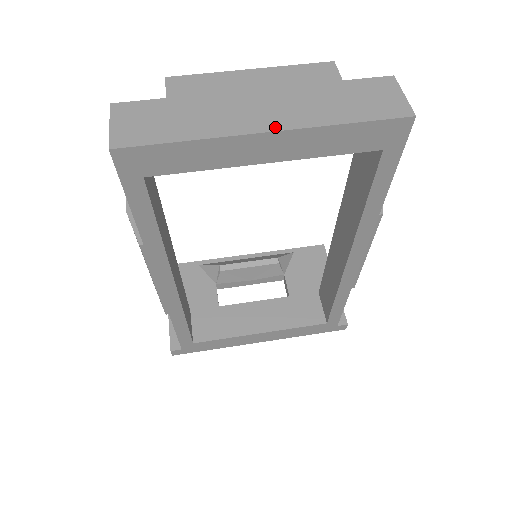
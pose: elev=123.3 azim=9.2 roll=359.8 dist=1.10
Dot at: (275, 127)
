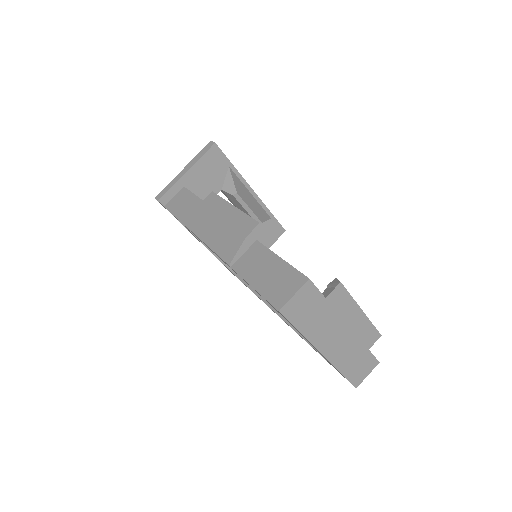
Dot at: (327, 355)
